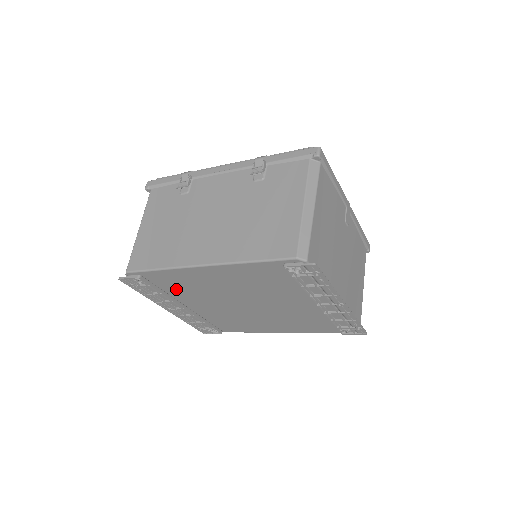
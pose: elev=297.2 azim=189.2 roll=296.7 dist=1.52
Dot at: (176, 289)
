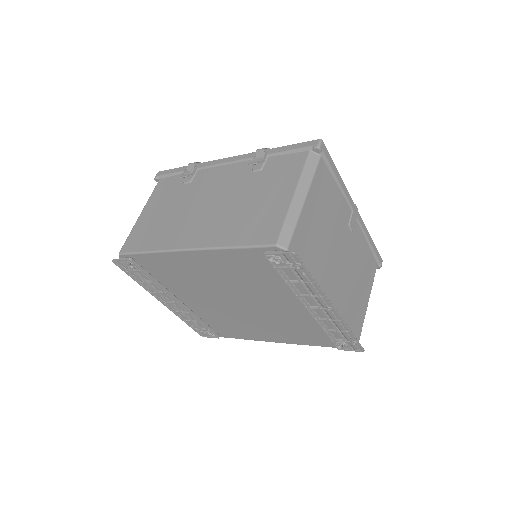
Dot at: (167, 278)
